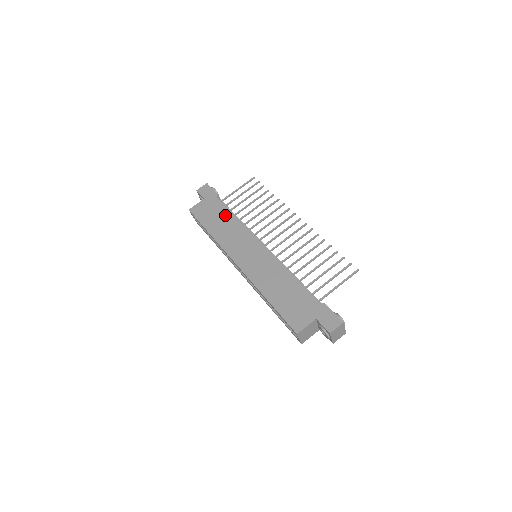
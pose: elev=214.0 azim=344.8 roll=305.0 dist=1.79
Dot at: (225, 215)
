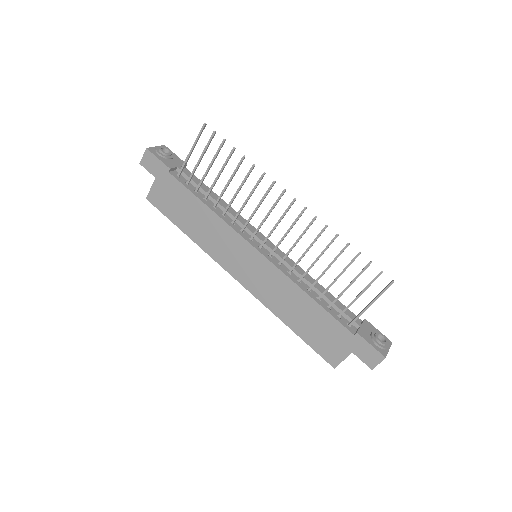
Dot at: (194, 206)
